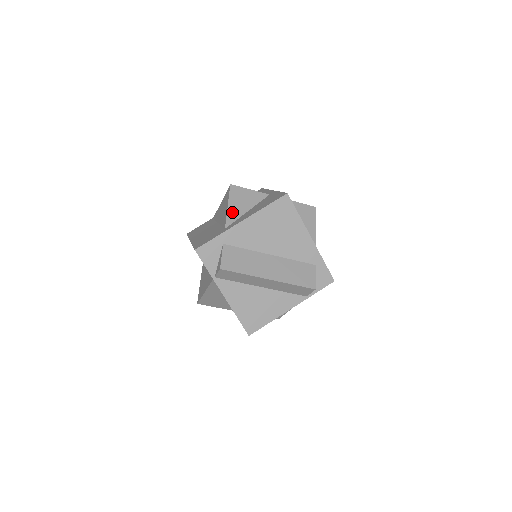
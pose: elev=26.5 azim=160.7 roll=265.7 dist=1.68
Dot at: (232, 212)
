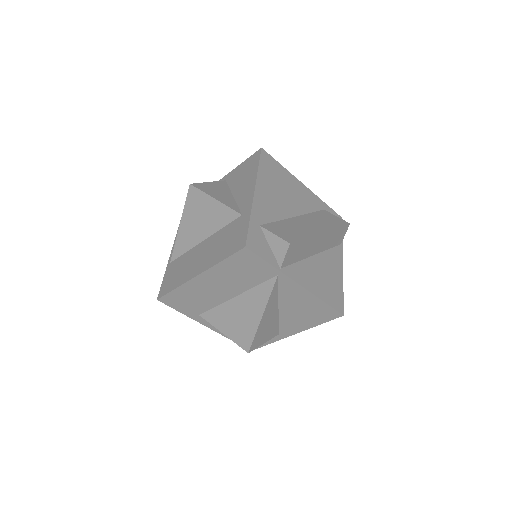
Dot at: (225, 202)
